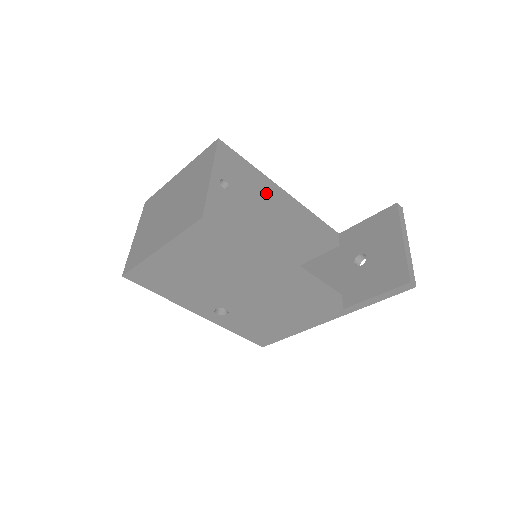
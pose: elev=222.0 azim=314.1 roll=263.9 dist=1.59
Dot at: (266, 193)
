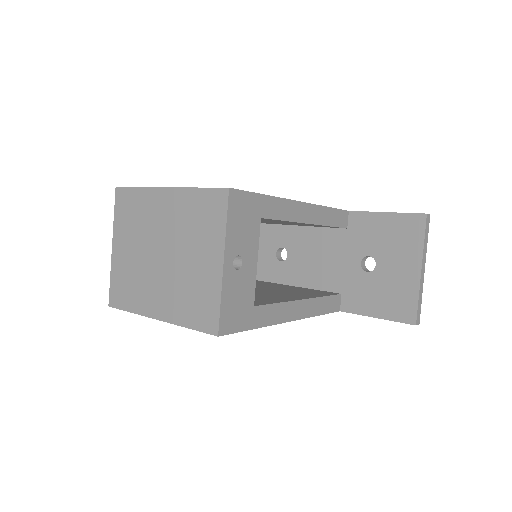
Dot at: occluded
